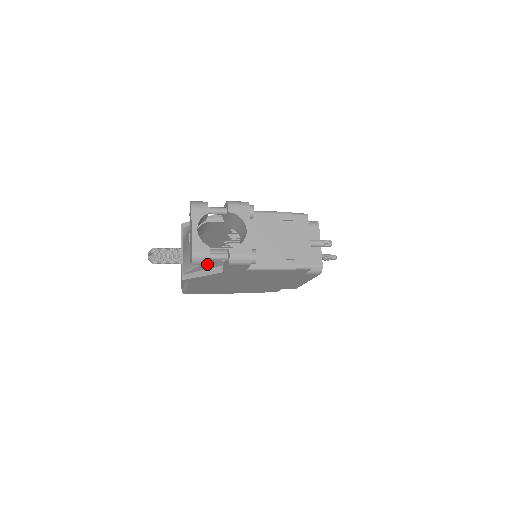
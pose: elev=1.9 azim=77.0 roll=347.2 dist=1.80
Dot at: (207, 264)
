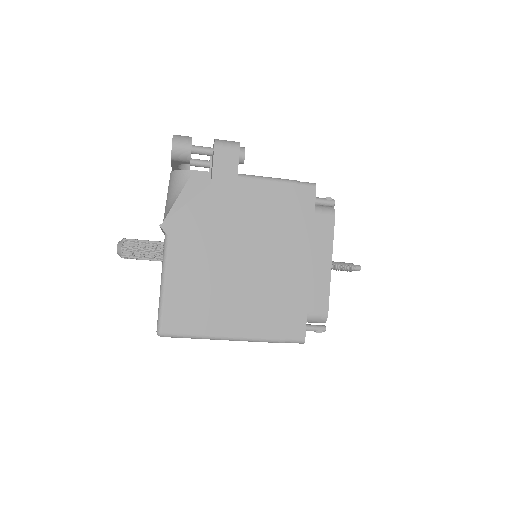
Dot at: (190, 145)
